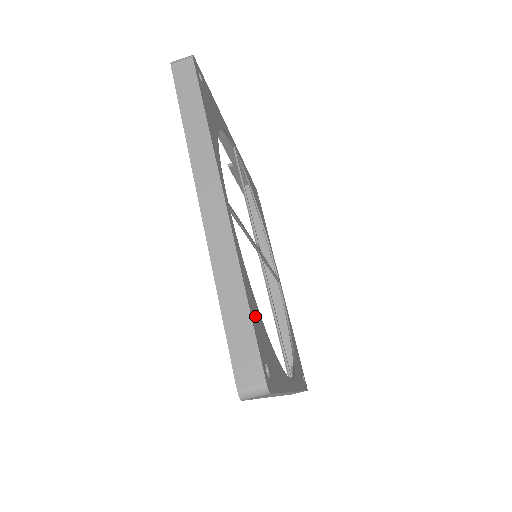
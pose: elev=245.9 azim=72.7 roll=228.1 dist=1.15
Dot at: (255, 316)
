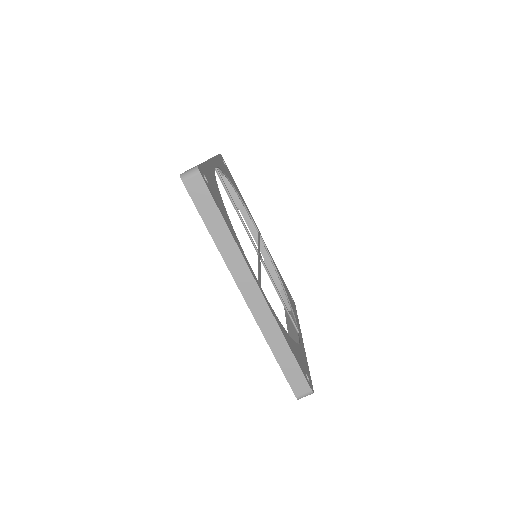
Dot at: (210, 176)
